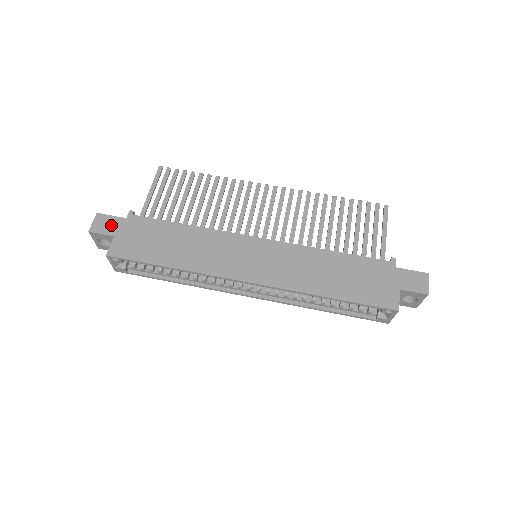
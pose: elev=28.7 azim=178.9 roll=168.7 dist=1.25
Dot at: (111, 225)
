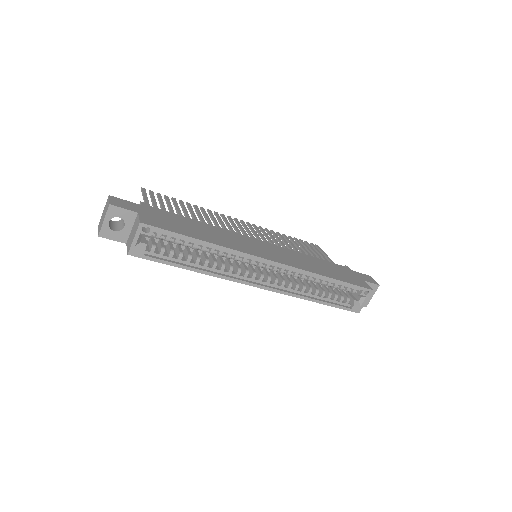
Dot at: (130, 205)
